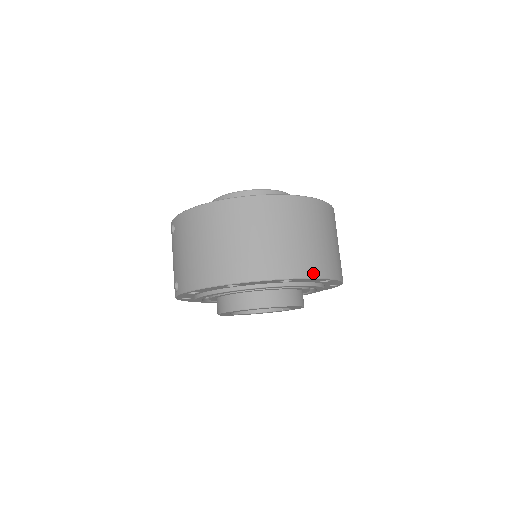
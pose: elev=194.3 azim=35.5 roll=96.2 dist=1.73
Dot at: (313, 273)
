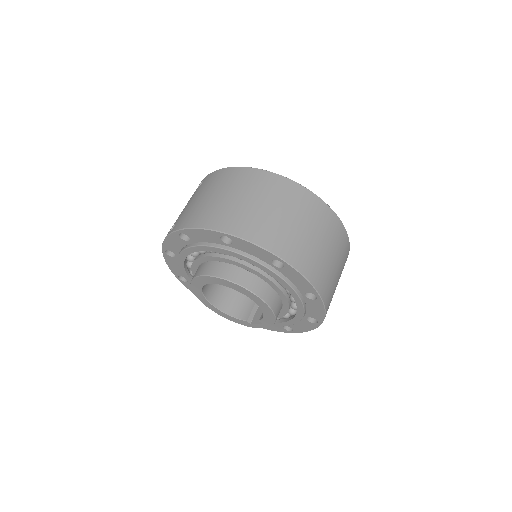
Dot at: (306, 272)
